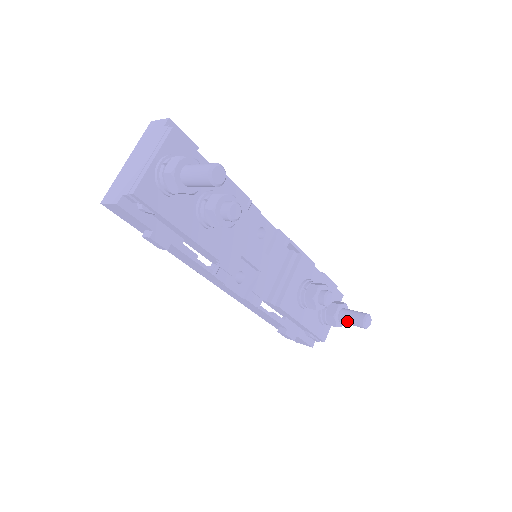
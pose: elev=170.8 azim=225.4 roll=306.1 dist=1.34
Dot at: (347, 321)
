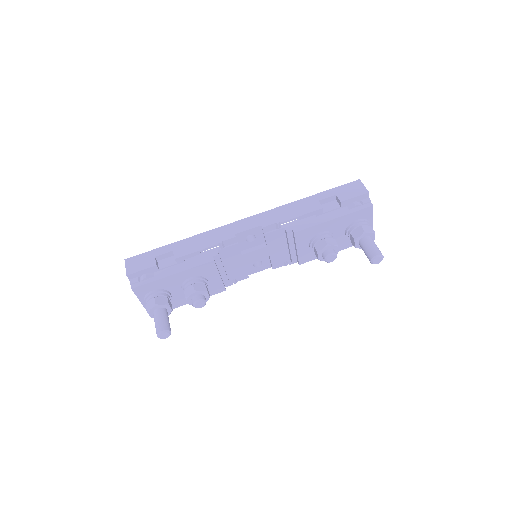
Dot at: occluded
